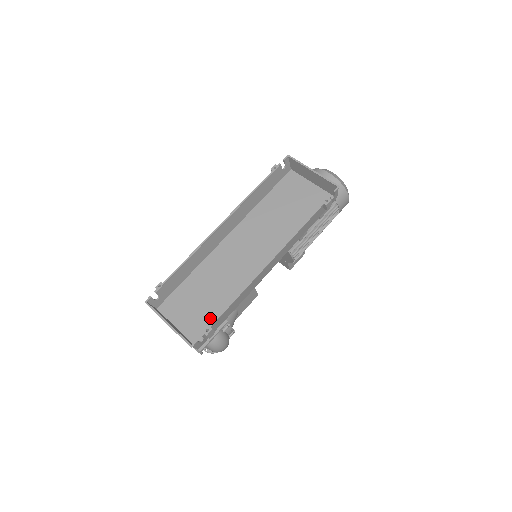
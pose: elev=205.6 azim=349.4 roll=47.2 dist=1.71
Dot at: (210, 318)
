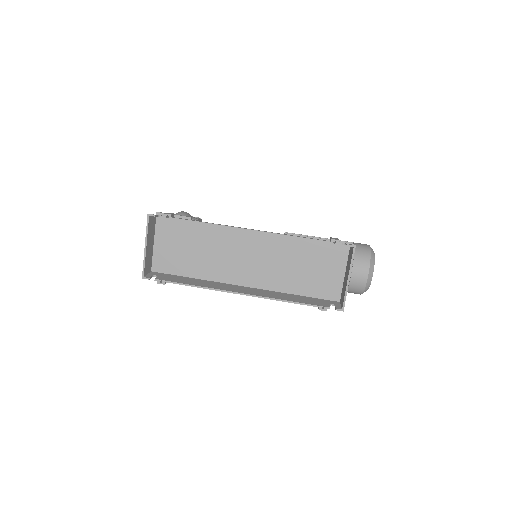
Dot at: (178, 265)
